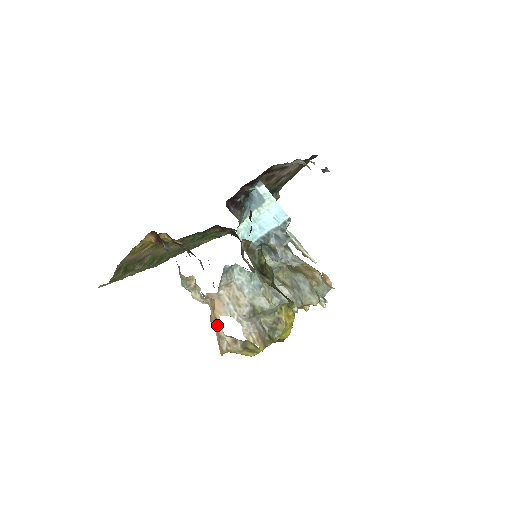
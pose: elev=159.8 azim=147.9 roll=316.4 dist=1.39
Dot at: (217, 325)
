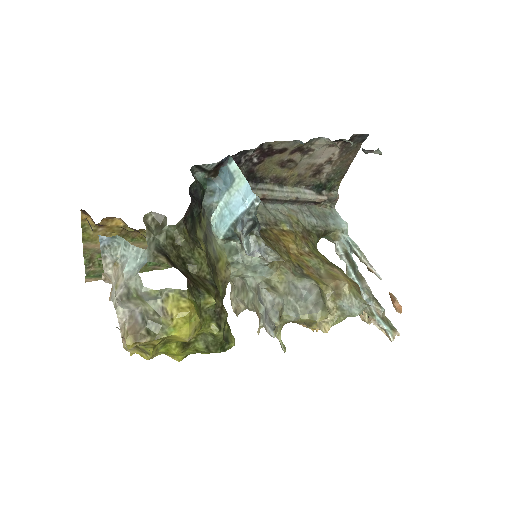
Dot at: occluded
